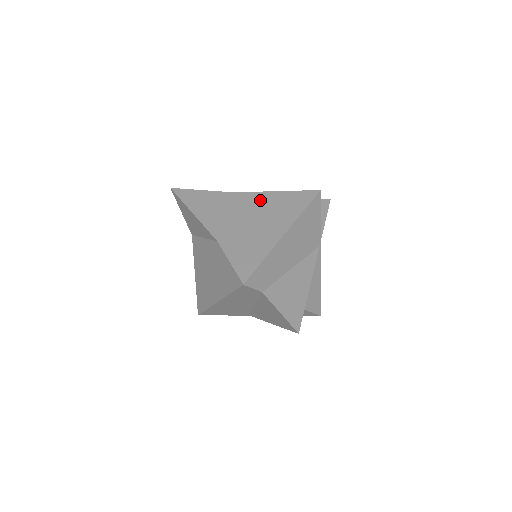
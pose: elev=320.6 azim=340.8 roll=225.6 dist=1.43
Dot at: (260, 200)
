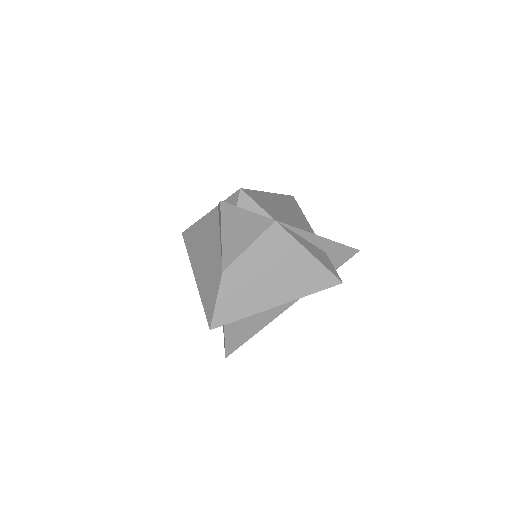
Dot at: (291, 253)
